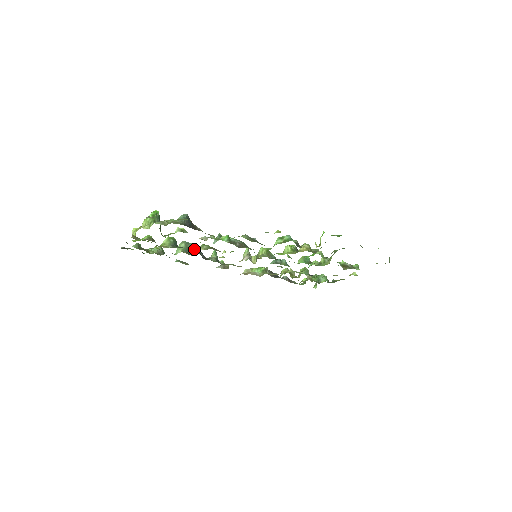
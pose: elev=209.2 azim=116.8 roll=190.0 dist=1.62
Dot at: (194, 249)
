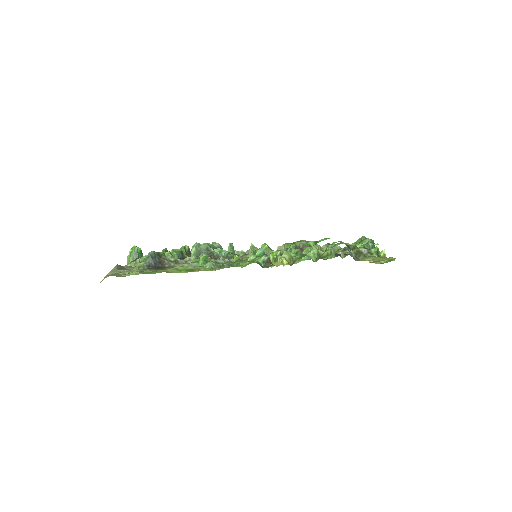
Dot at: occluded
